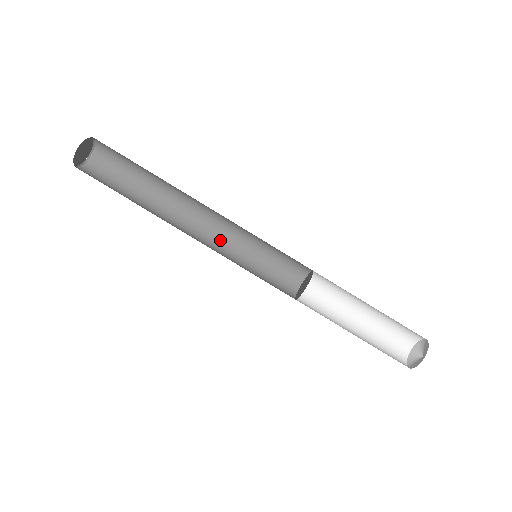
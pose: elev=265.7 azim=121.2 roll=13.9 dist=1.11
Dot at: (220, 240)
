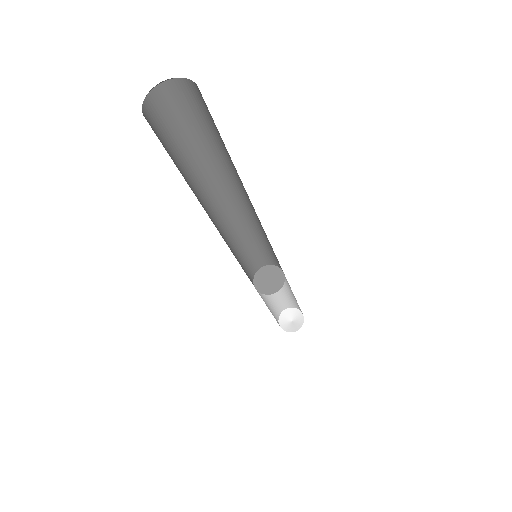
Dot at: (232, 225)
